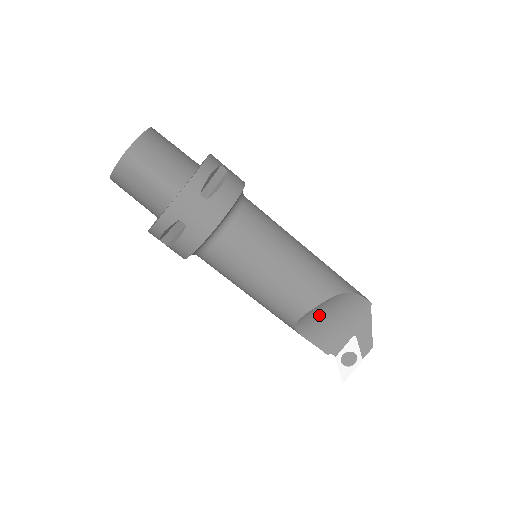
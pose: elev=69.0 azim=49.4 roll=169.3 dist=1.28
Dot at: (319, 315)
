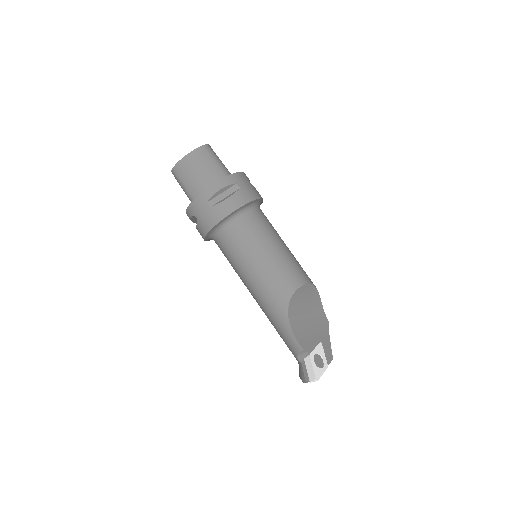
Dot at: (302, 305)
